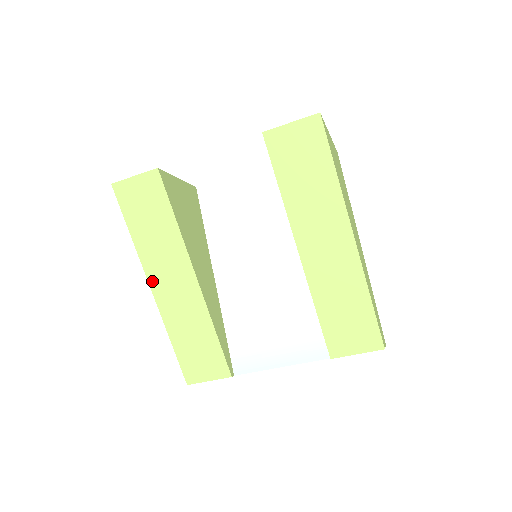
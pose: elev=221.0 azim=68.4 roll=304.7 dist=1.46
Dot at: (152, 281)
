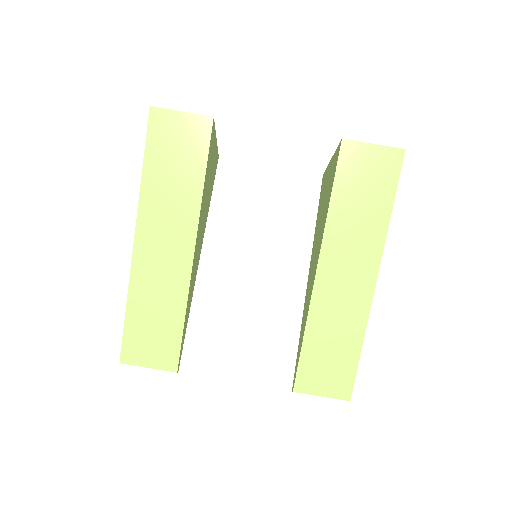
Dot at: (140, 233)
